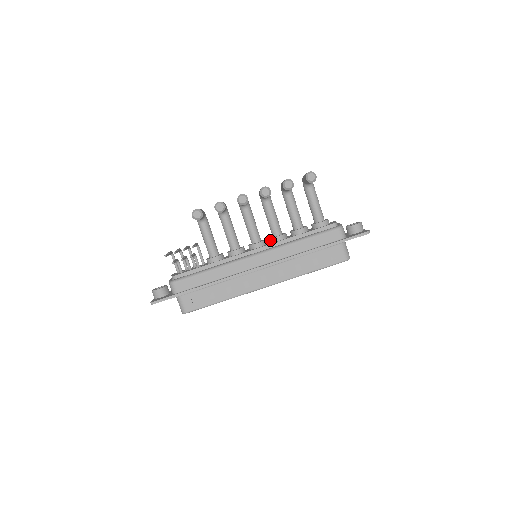
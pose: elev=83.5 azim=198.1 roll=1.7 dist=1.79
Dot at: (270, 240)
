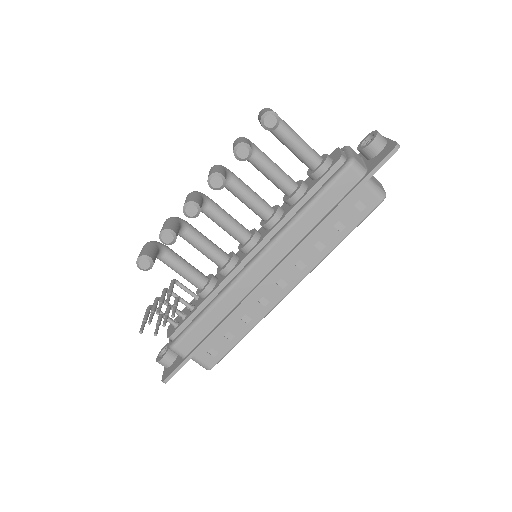
Dot at: occluded
